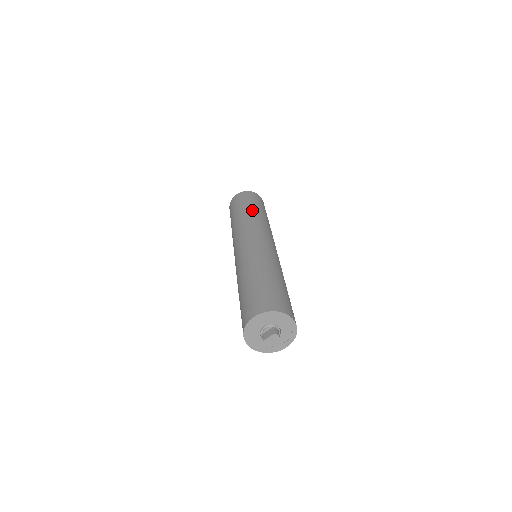
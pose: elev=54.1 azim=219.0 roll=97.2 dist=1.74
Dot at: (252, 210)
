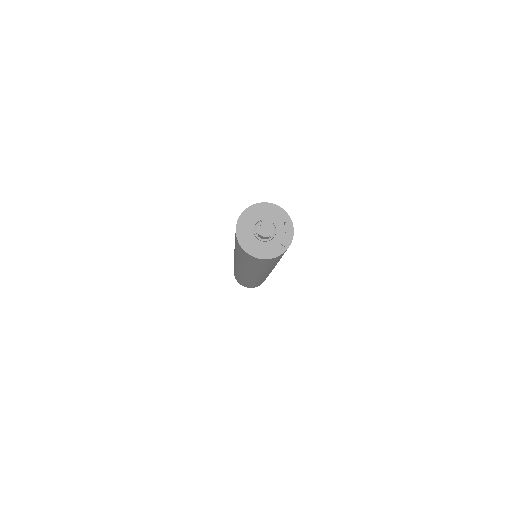
Dot at: occluded
